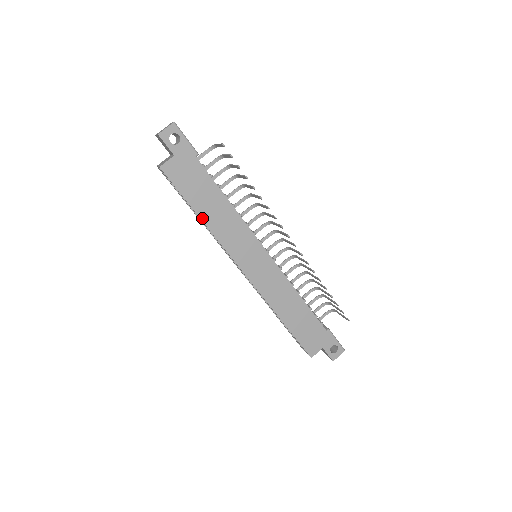
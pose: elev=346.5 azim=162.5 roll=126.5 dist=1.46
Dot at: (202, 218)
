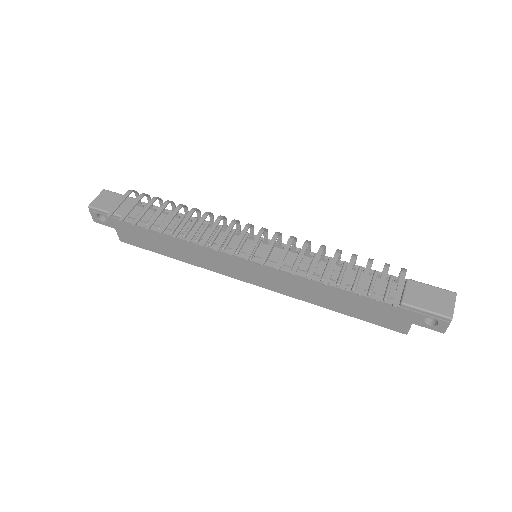
Dot at: (178, 259)
